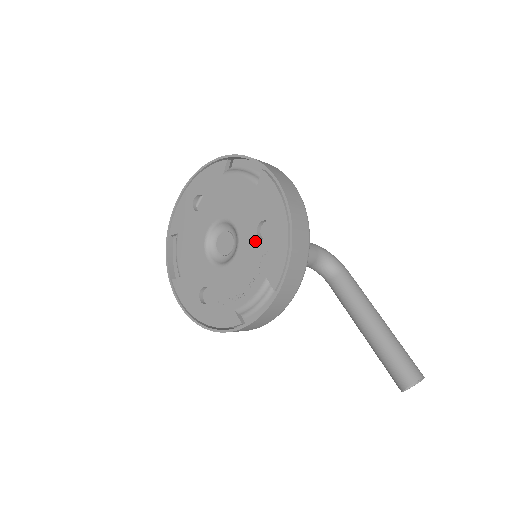
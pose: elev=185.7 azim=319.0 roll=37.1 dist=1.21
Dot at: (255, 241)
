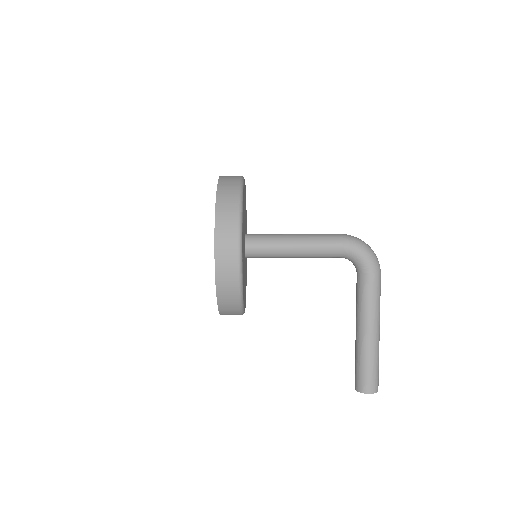
Dot at: occluded
